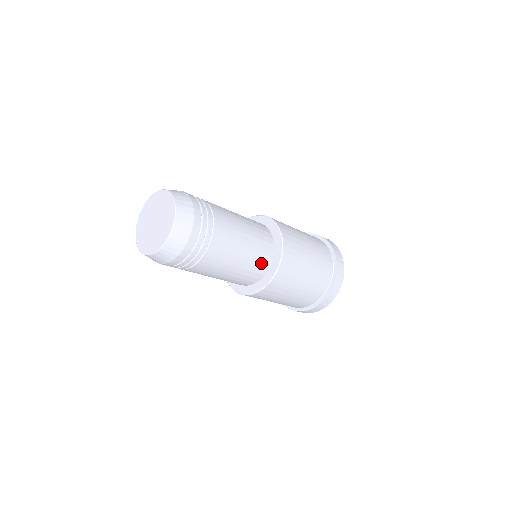
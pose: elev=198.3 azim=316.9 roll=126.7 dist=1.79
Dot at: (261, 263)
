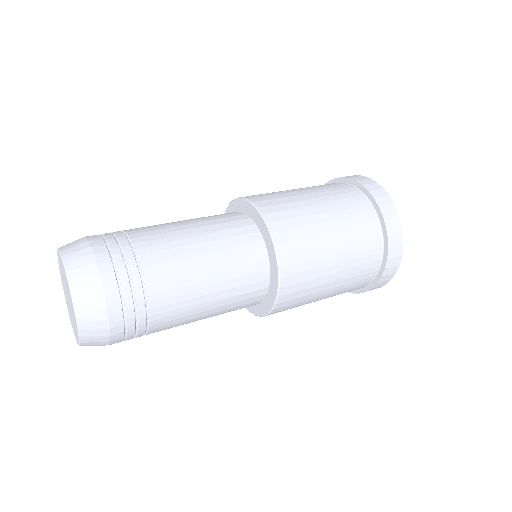
Dot at: (246, 305)
